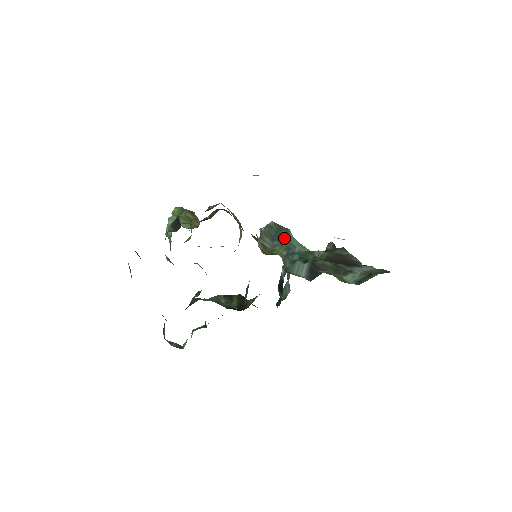
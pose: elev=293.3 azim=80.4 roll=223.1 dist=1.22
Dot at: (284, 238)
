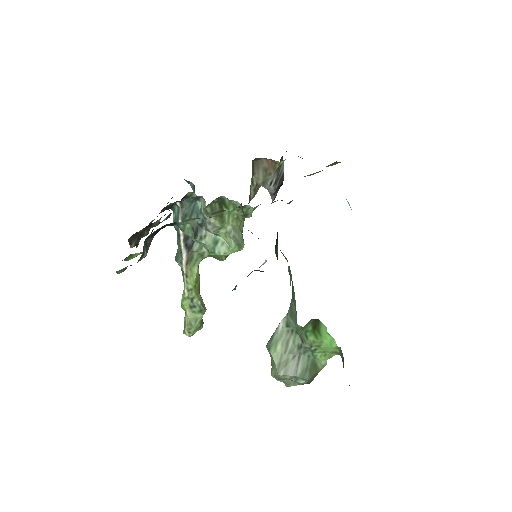
Dot at: occluded
